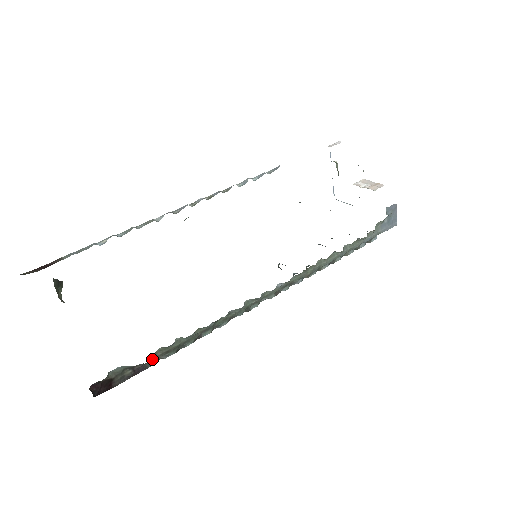
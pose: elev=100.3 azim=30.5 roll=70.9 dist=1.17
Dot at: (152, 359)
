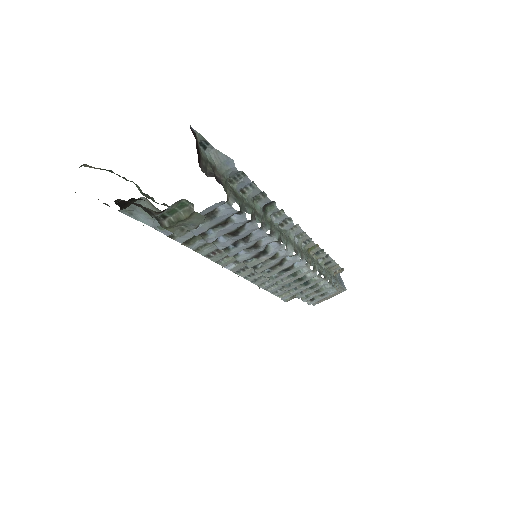
Dot at: (226, 185)
